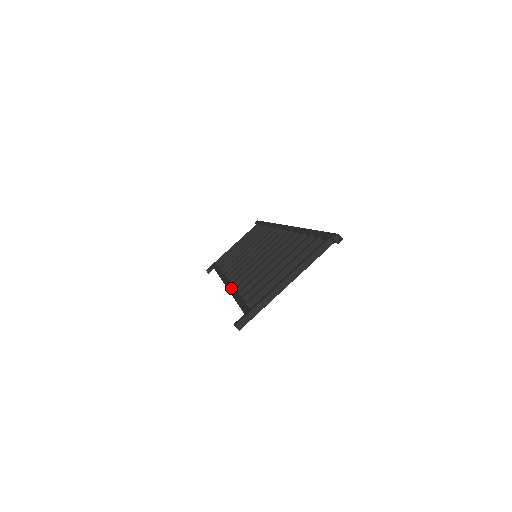
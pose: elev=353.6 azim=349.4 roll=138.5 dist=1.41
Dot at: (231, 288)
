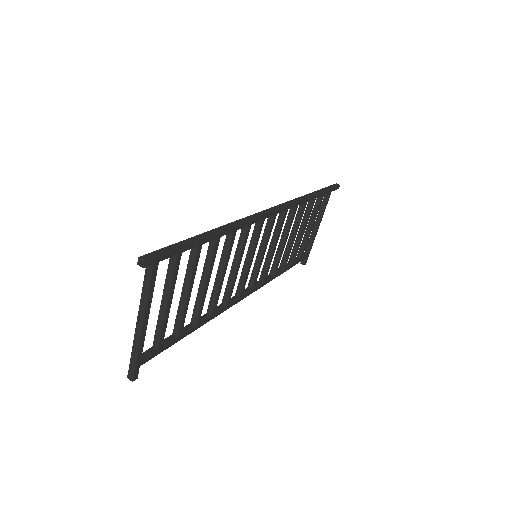
Dot at: occluded
